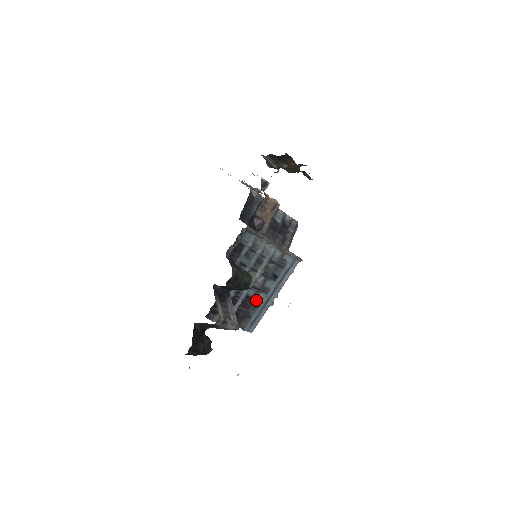
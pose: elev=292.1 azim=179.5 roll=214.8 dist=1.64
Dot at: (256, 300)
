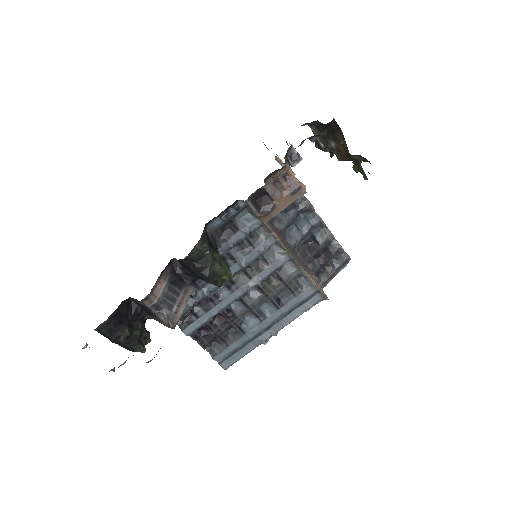
Dot at: (243, 323)
